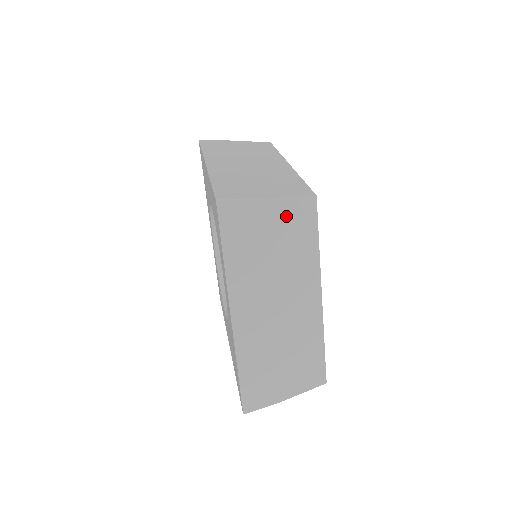
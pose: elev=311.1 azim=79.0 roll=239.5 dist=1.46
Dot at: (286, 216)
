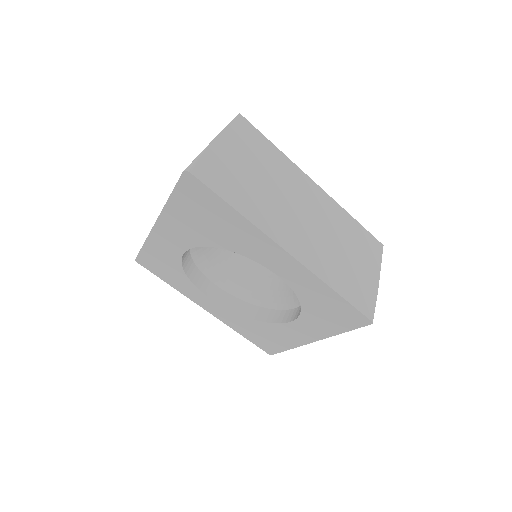
Dot at: occluded
